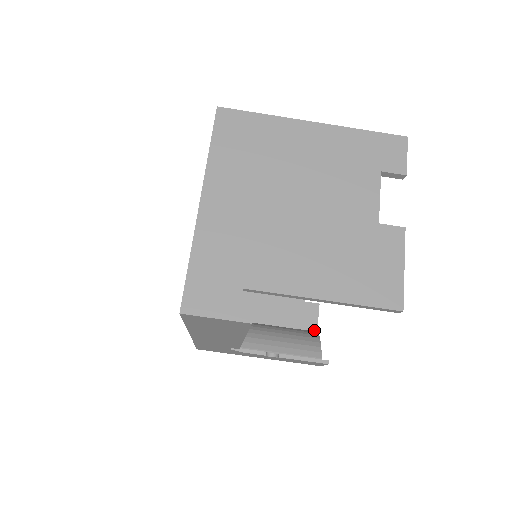
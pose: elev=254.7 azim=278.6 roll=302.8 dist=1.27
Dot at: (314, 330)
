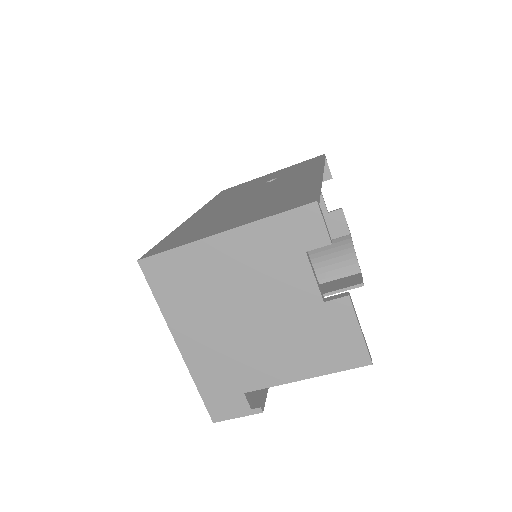
Dot at: (347, 234)
